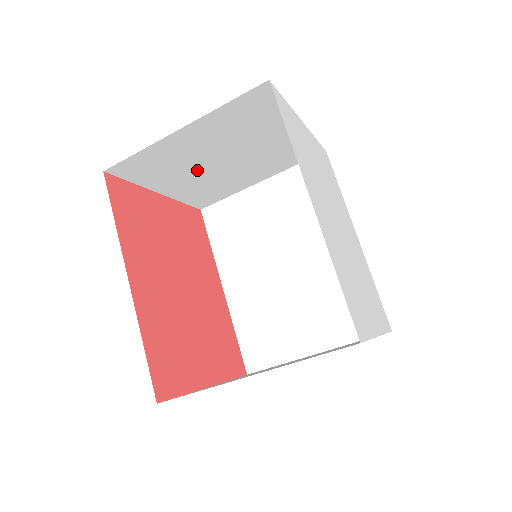
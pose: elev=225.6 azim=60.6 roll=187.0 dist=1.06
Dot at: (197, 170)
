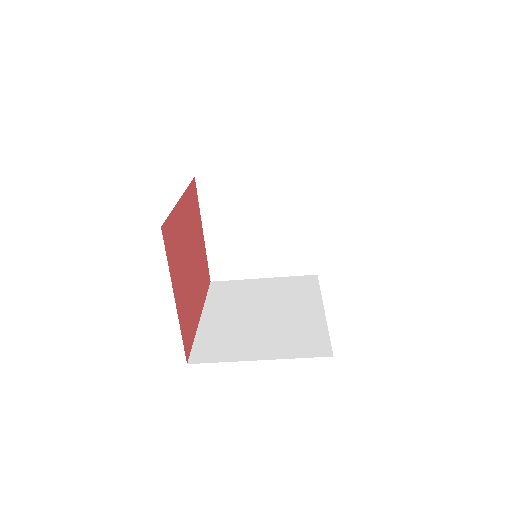
Dot at: (238, 224)
